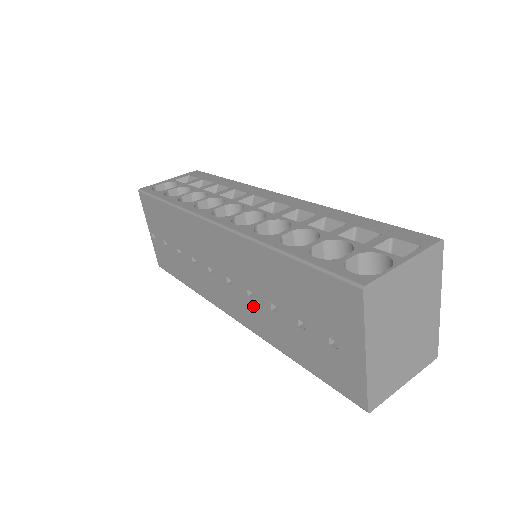
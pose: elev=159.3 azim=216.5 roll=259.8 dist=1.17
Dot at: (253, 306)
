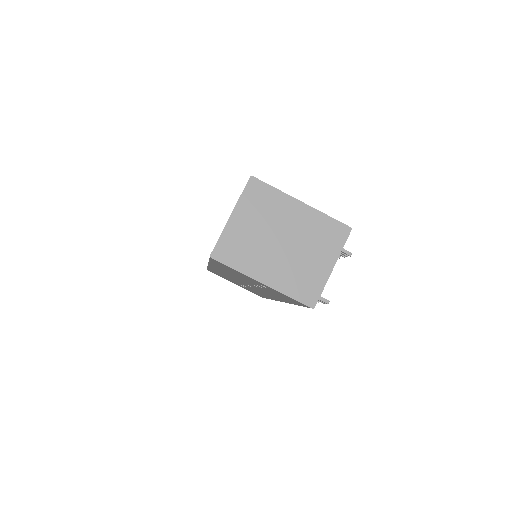
Dot at: occluded
